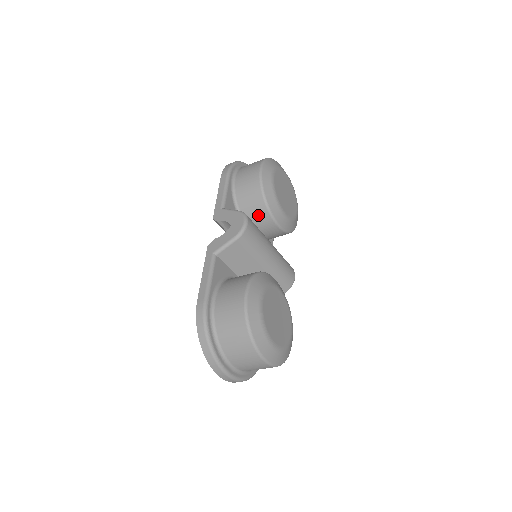
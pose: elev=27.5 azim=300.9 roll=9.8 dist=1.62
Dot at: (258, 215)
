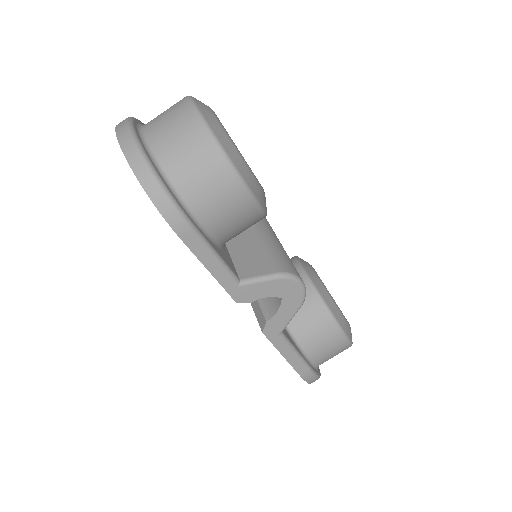
Dot at: occluded
